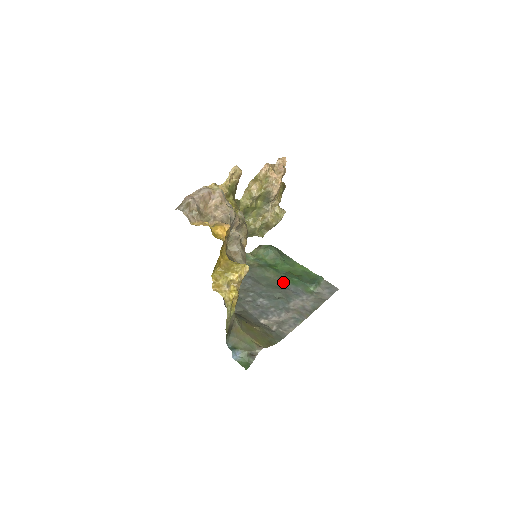
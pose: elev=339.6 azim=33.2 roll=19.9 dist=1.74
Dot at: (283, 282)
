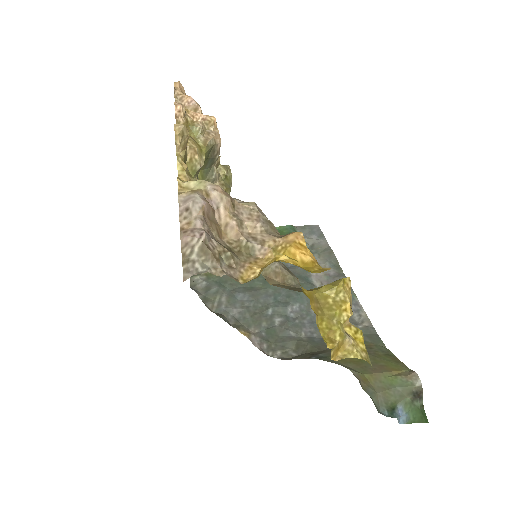
Dot at: occluded
